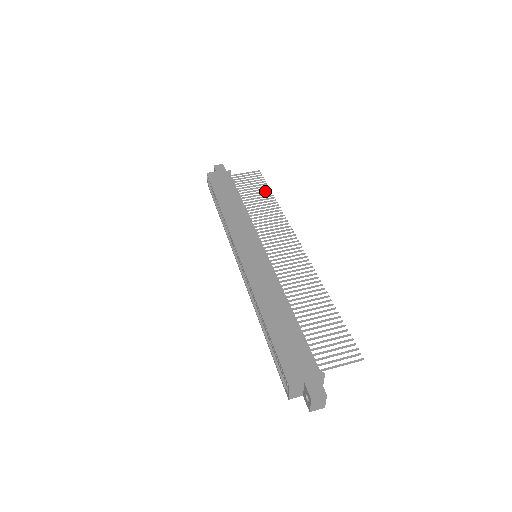
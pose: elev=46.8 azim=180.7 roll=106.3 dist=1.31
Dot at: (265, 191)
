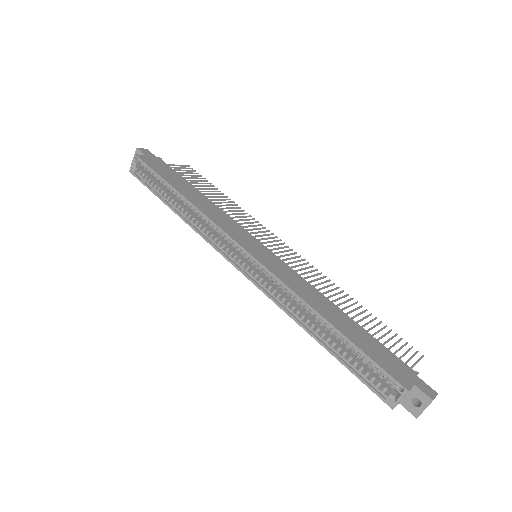
Dot at: (213, 188)
